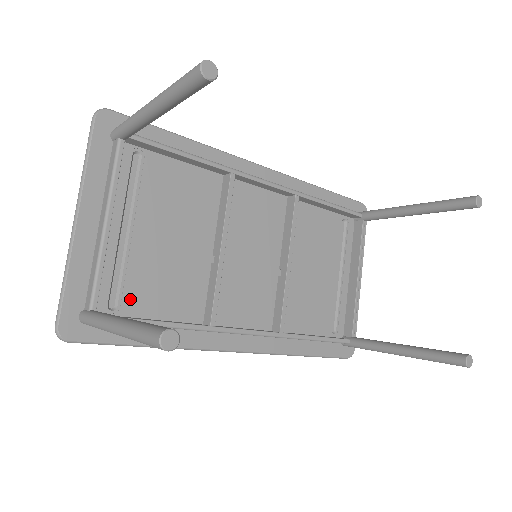
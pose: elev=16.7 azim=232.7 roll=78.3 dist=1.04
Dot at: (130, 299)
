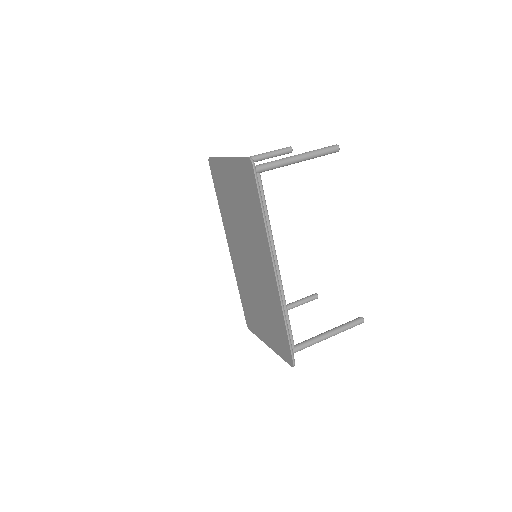
Dot at: occluded
